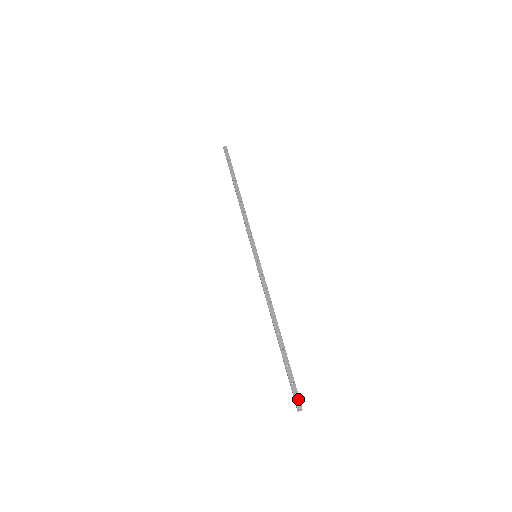
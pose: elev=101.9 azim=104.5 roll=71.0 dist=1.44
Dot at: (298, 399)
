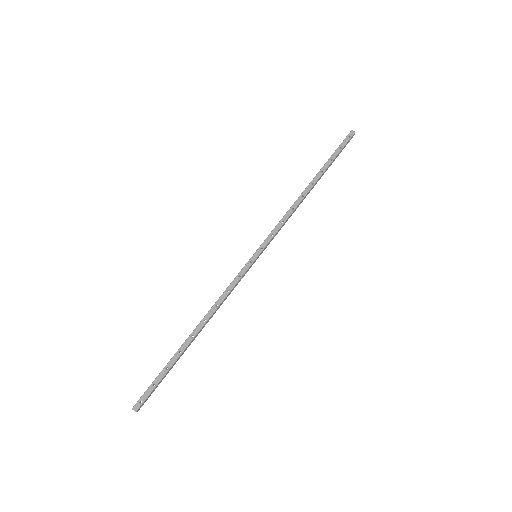
Dot at: (142, 401)
